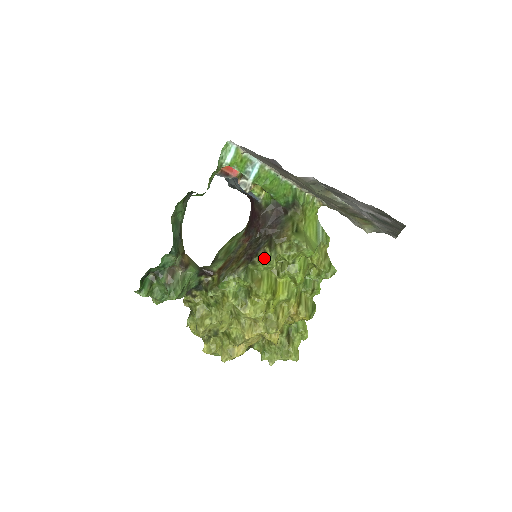
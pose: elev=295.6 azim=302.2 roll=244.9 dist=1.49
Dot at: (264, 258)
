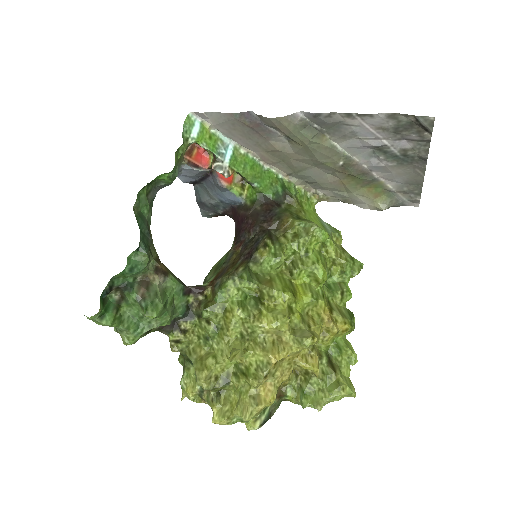
Dot at: (267, 252)
